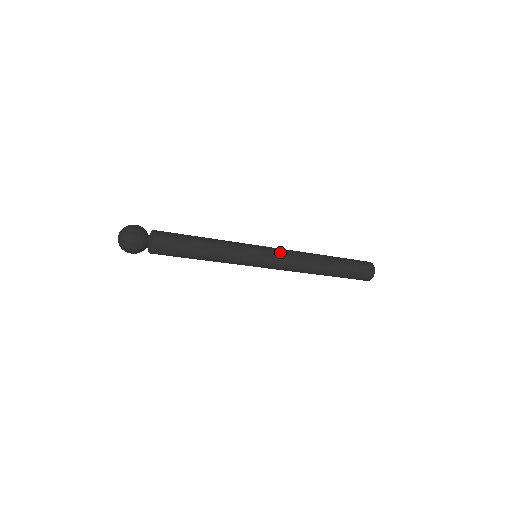
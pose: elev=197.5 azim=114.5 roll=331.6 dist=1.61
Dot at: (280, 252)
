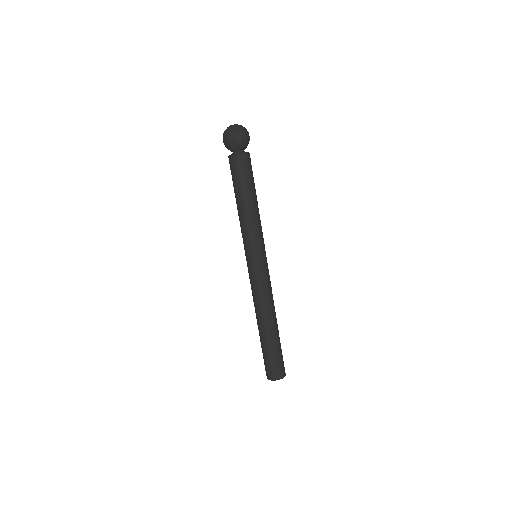
Dot at: (269, 275)
